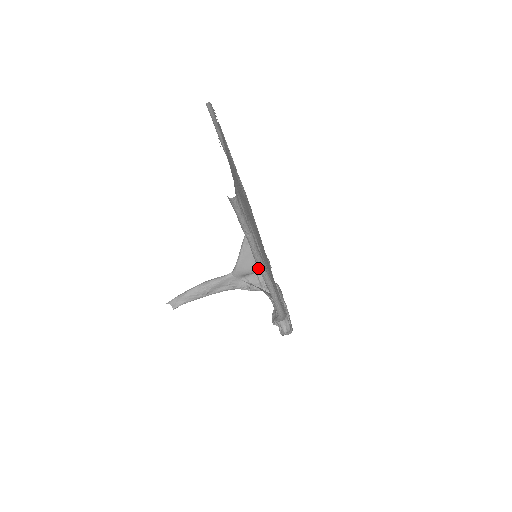
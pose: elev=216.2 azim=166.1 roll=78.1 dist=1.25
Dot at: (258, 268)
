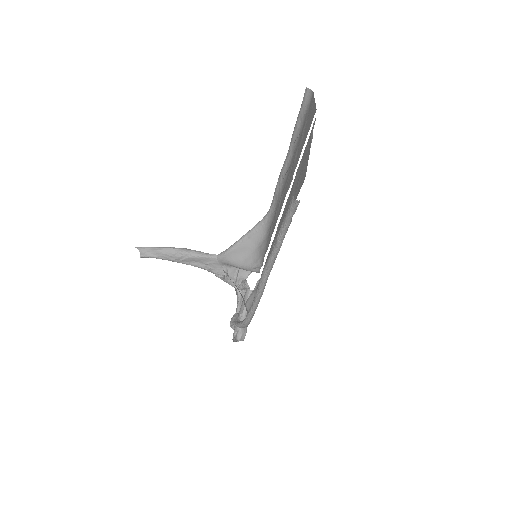
Dot at: (262, 273)
